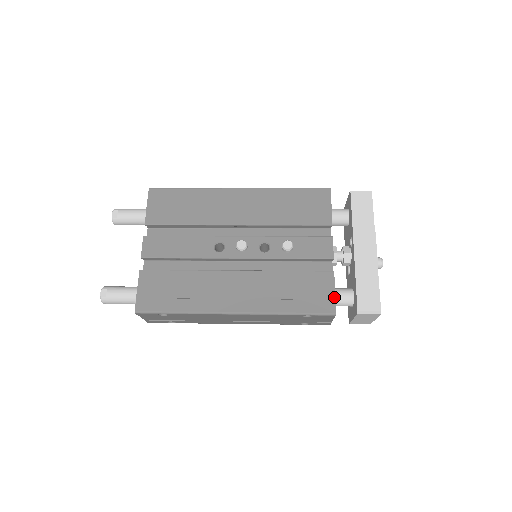
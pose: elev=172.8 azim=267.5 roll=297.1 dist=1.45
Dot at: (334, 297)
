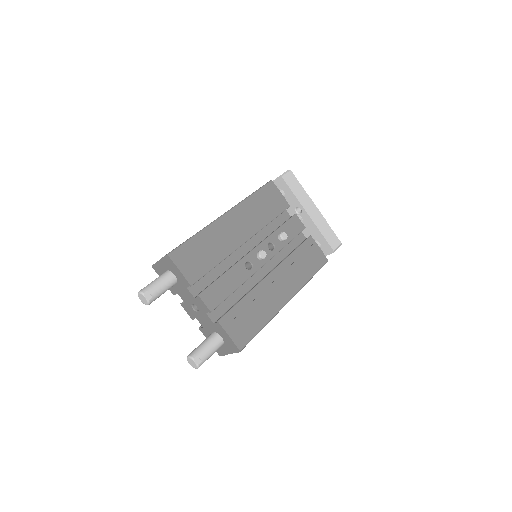
Dot at: (322, 251)
